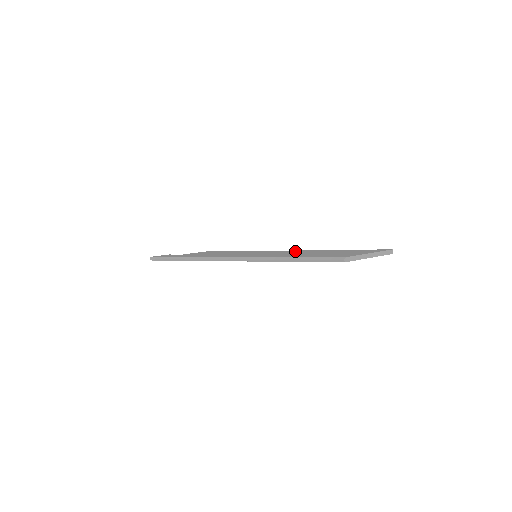
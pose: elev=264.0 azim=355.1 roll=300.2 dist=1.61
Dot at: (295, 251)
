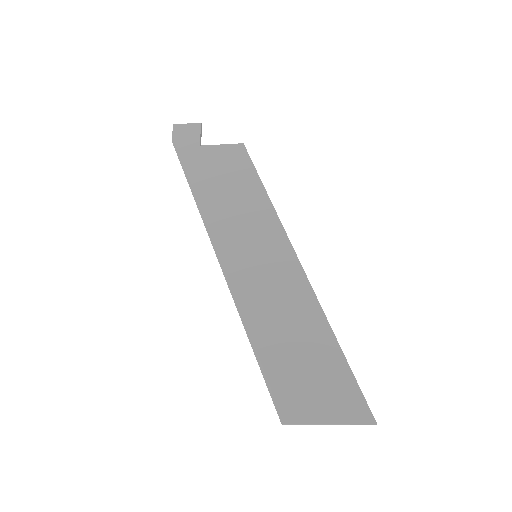
Dot at: (298, 289)
